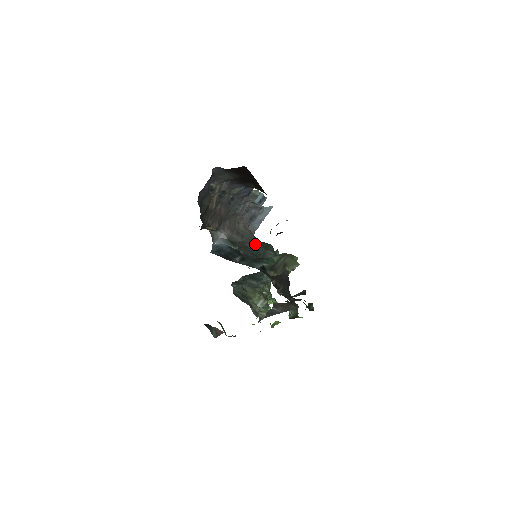
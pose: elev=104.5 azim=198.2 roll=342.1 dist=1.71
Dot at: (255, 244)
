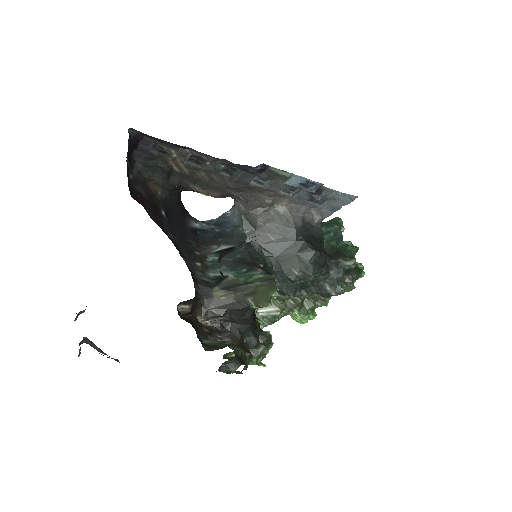
Dot at: (286, 238)
